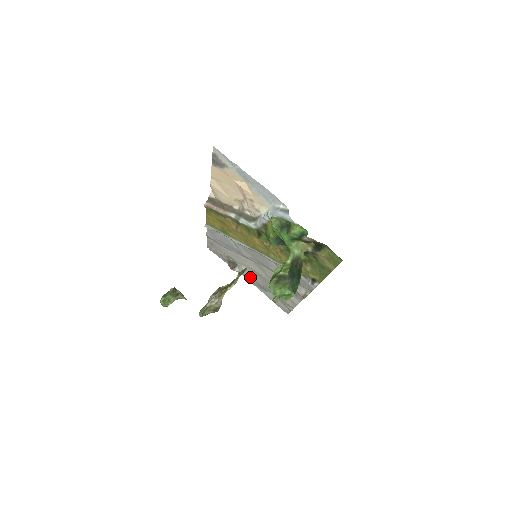
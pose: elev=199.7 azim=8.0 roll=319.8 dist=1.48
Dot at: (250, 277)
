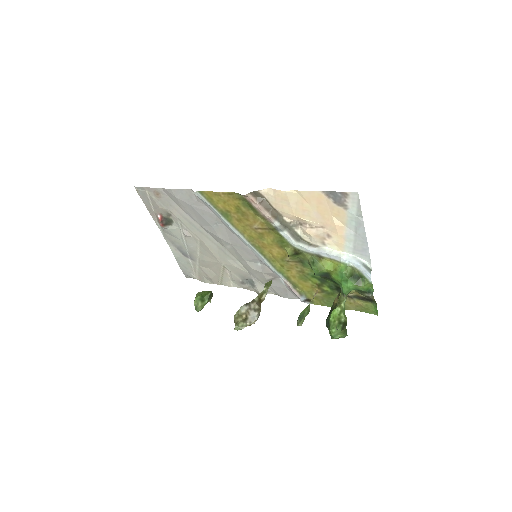
Dot at: (176, 238)
